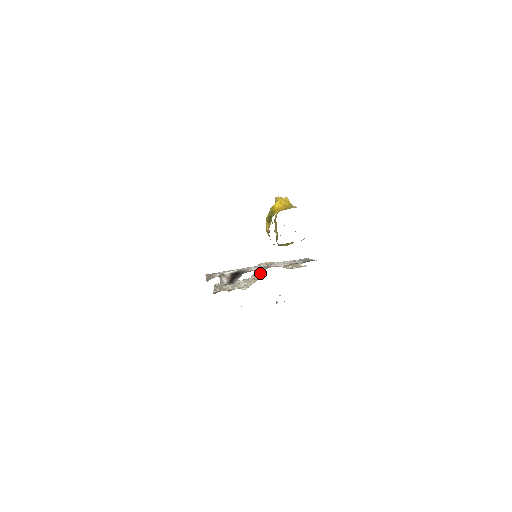
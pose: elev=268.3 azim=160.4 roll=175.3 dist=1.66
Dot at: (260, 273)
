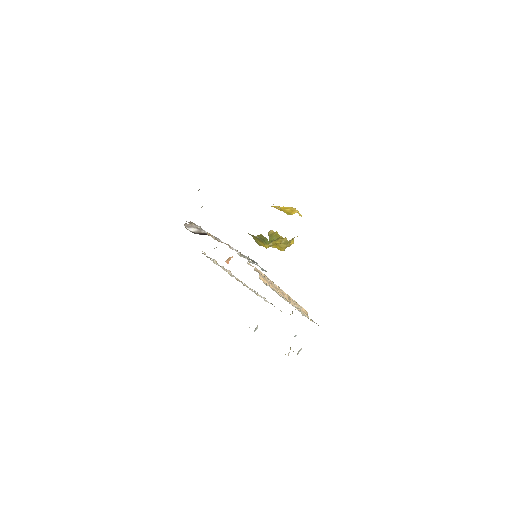
Dot at: occluded
